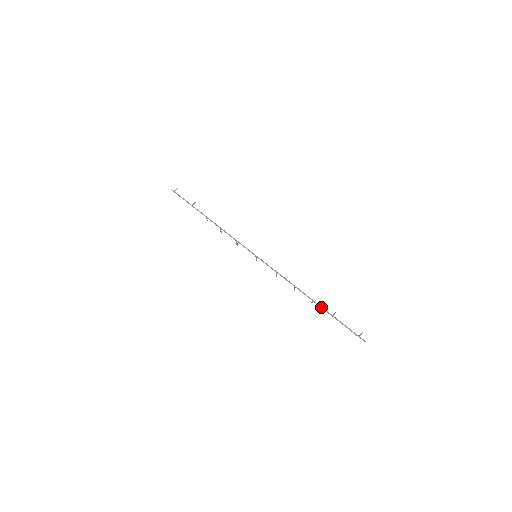
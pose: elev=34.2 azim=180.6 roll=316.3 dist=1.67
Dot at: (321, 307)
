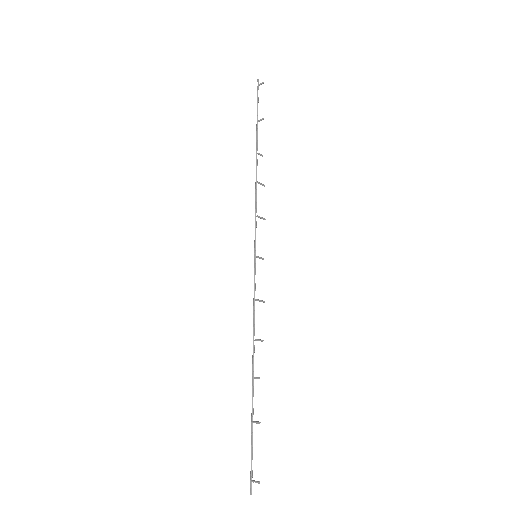
Dot at: occluded
